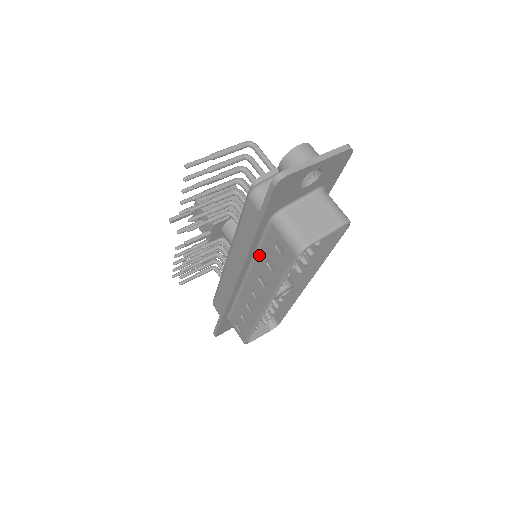
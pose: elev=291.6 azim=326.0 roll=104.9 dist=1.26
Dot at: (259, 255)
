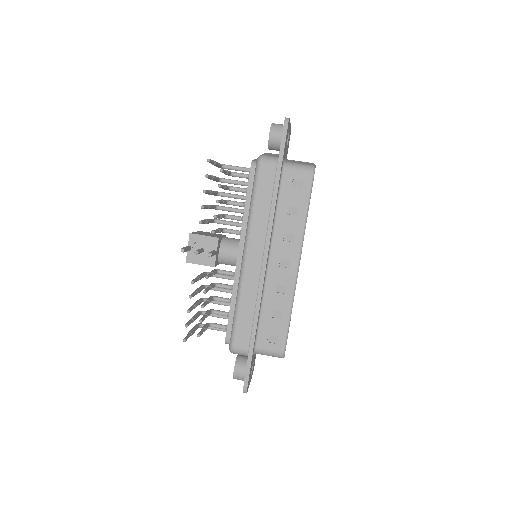
Dot at: (279, 213)
